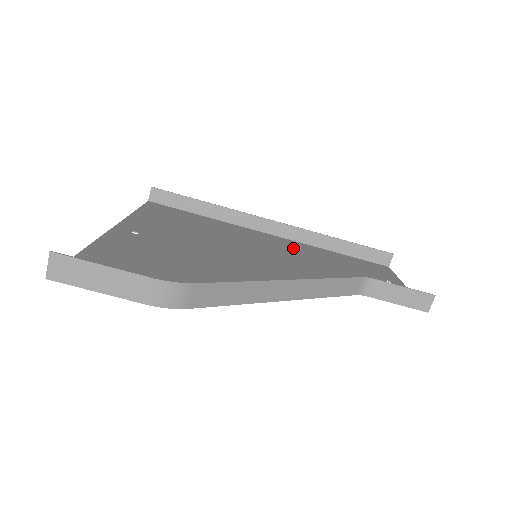
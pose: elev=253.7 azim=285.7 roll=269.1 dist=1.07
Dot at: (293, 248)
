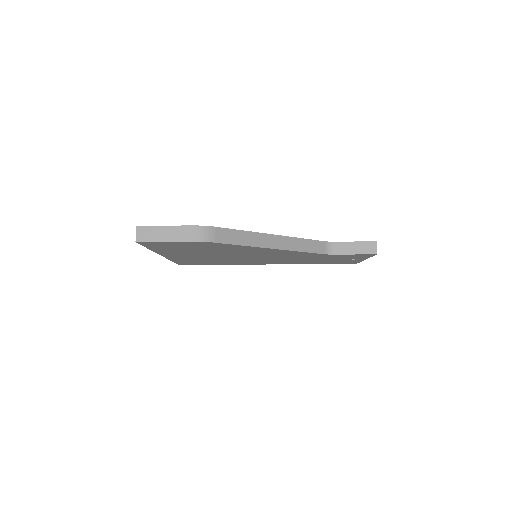
Dot at: occluded
